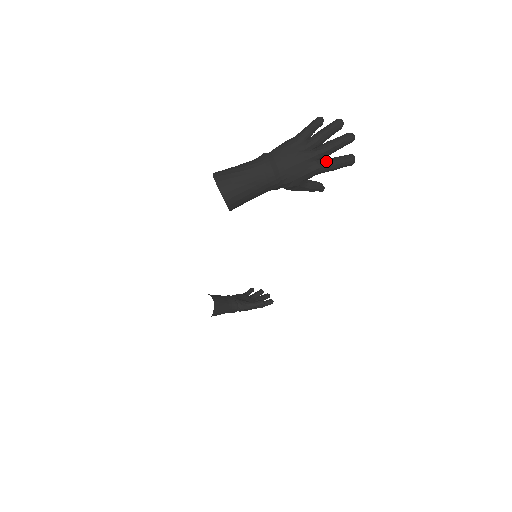
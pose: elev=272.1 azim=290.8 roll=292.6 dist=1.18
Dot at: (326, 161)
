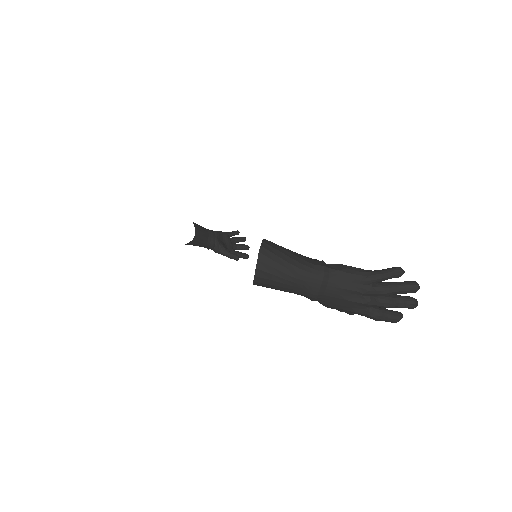
Dot at: (374, 311)
